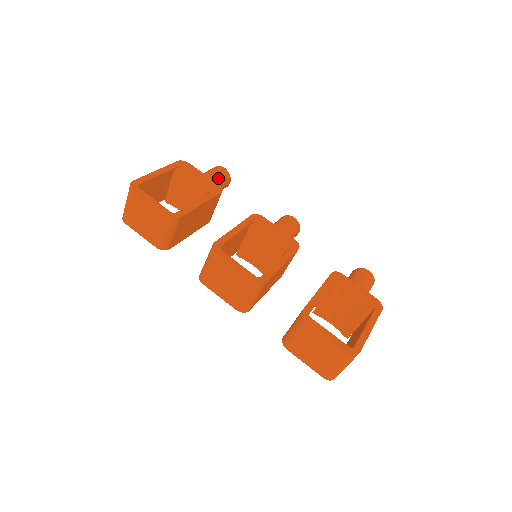
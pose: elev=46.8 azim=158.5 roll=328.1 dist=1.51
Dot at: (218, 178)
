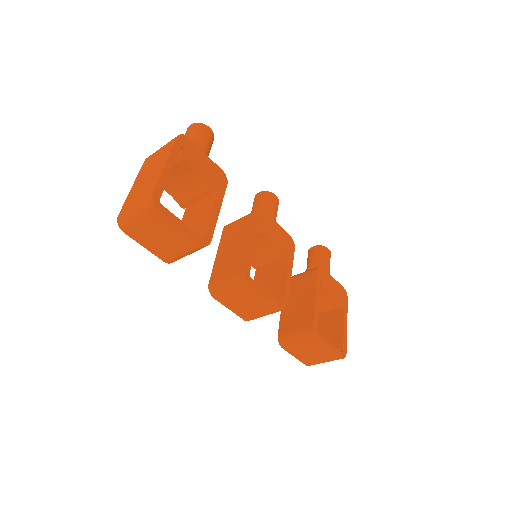
Dot at: (209, 148)
